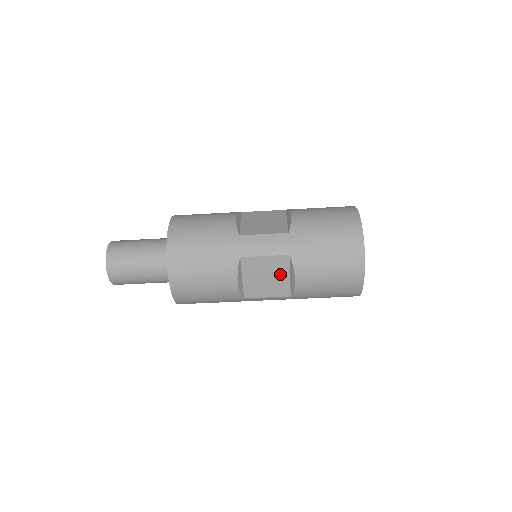
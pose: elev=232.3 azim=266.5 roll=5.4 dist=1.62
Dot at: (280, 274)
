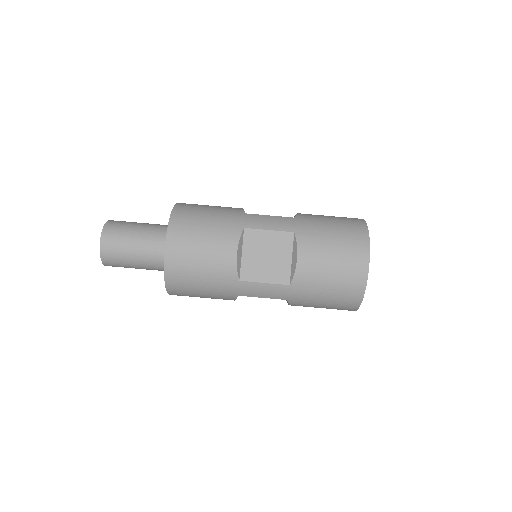
Dot at: (282, 255)
